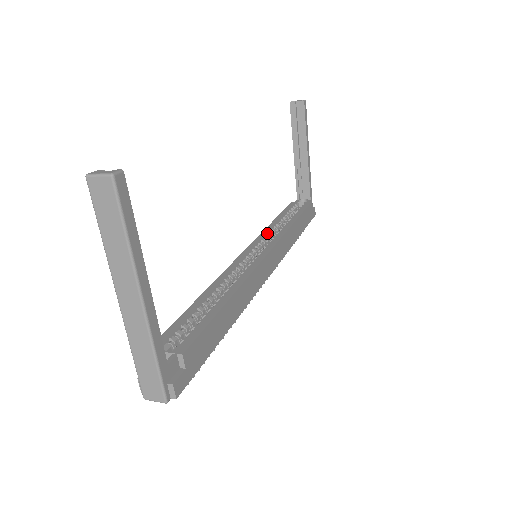
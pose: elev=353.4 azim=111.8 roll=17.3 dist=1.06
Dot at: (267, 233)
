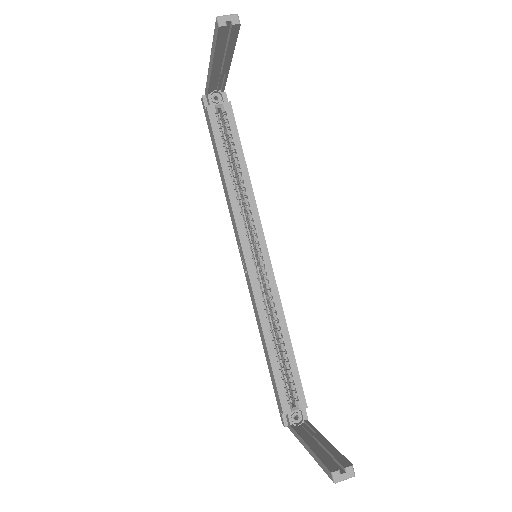
Dot at: (239, 210)
